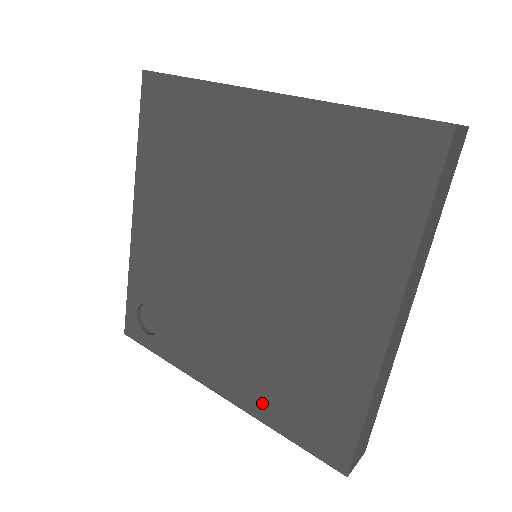
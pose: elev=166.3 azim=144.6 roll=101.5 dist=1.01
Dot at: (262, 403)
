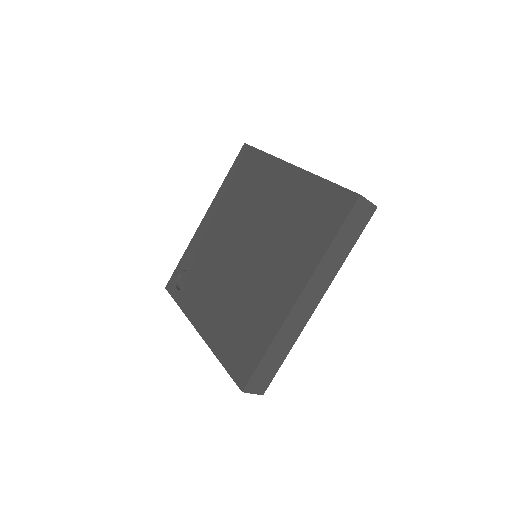
Dot at: (218, 339)
